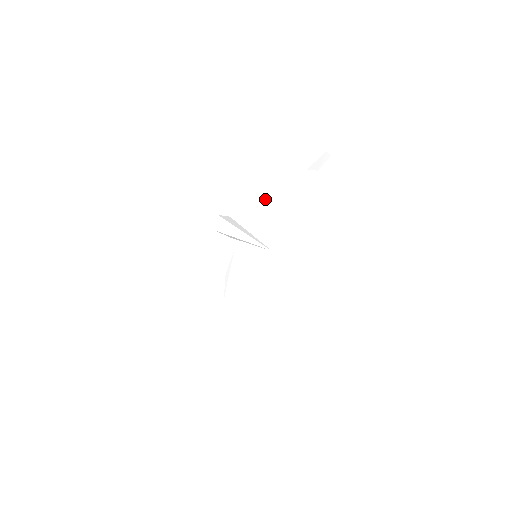
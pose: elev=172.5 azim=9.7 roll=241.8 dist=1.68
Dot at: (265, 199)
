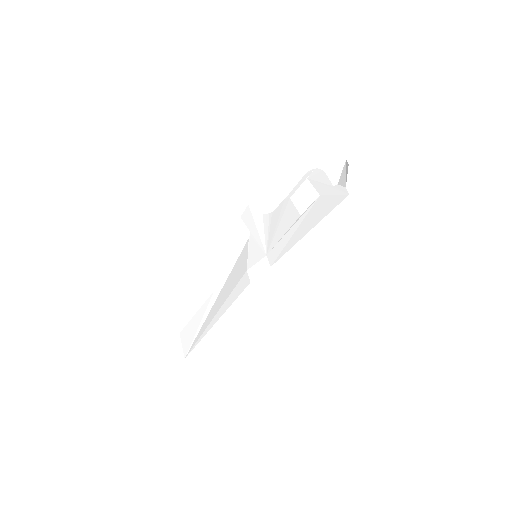
Dot at: (292, 206)
